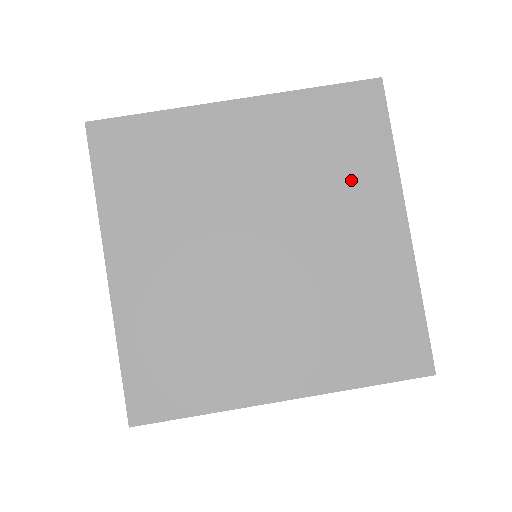
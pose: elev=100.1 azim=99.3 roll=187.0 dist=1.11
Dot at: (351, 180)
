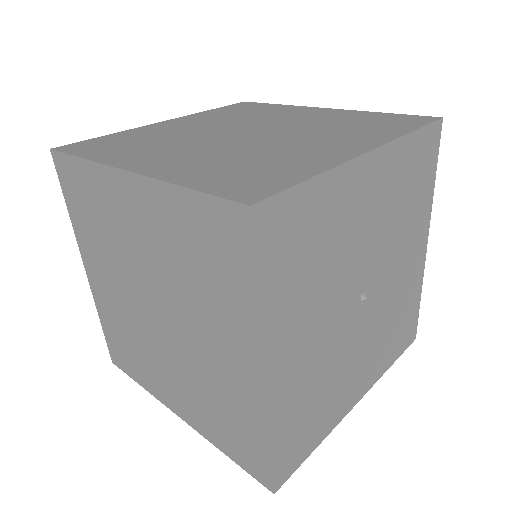
Dot at: (353, 132)
